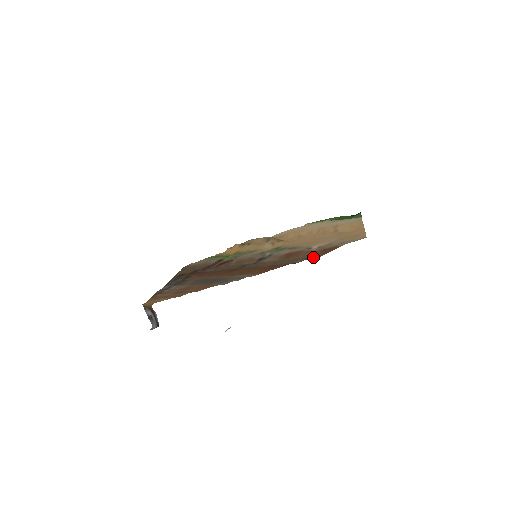
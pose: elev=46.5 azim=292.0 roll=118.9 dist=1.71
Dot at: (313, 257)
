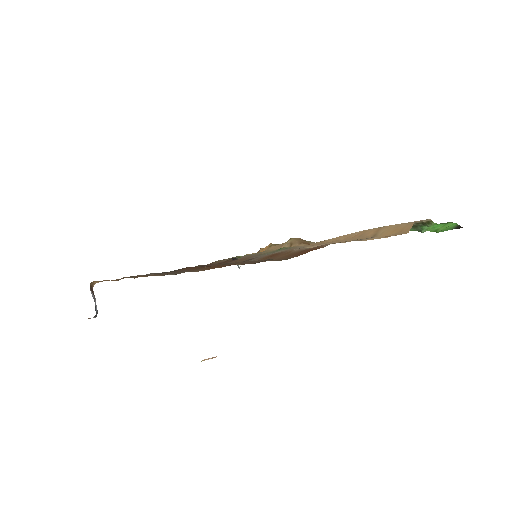
Dot at: (281, 259)
